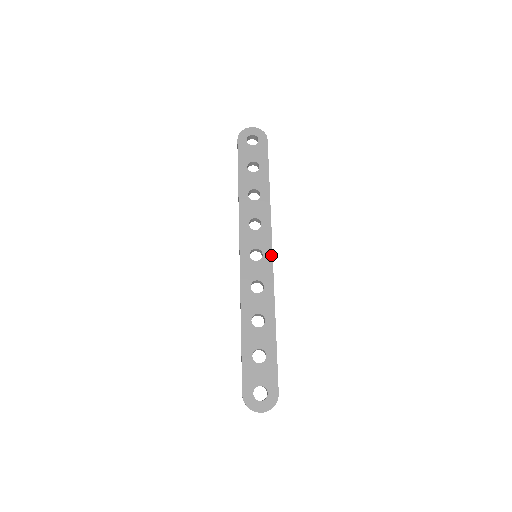
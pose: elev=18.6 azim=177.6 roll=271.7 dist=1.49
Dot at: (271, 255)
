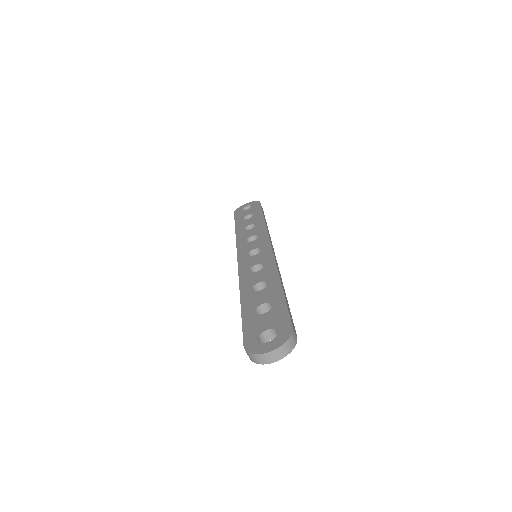
Dot at: (270, 246)
